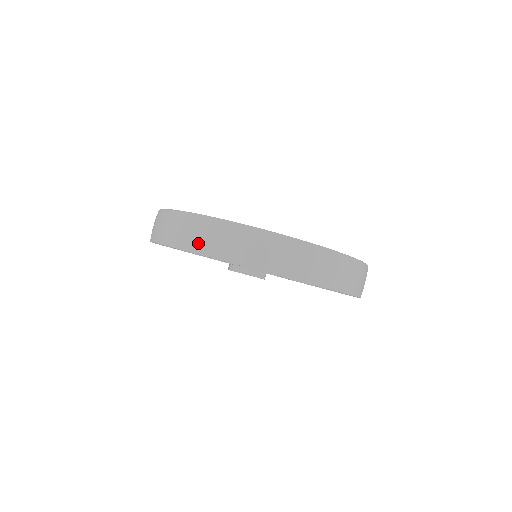
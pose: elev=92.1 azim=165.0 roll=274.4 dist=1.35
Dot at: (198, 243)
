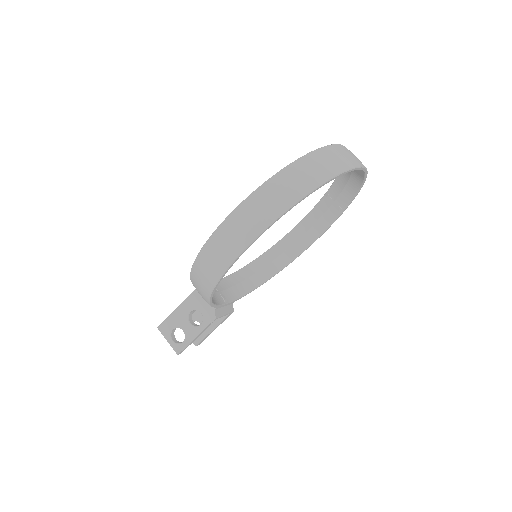
Dot at: (337, 165)
